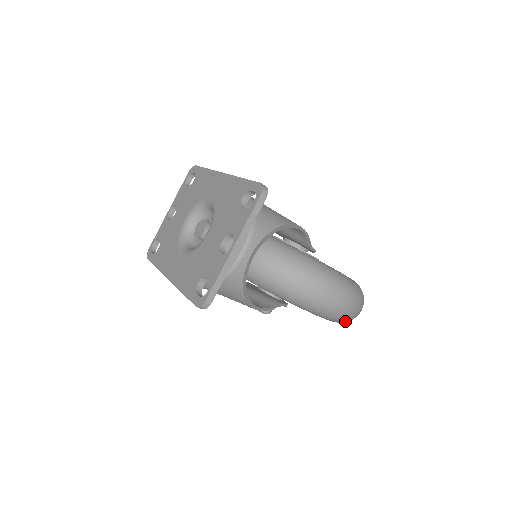
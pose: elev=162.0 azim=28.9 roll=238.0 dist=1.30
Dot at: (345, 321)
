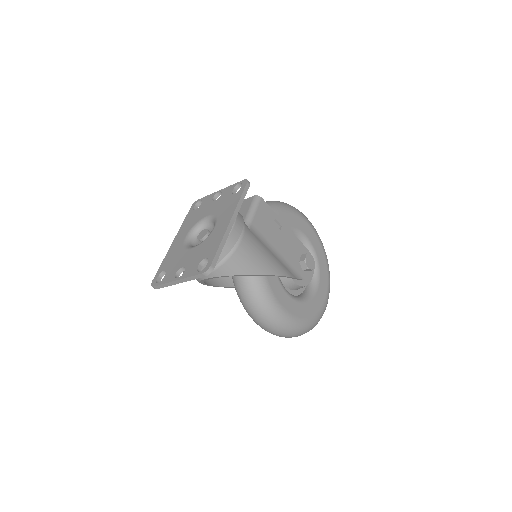
Dot at: occluded
